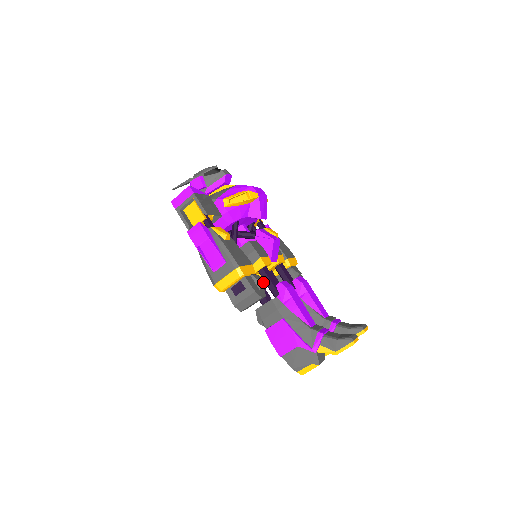
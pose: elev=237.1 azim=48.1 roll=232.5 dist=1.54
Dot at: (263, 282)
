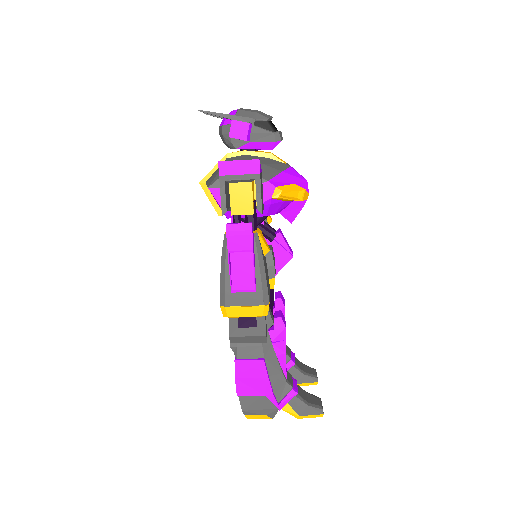
Dot at: occluded
